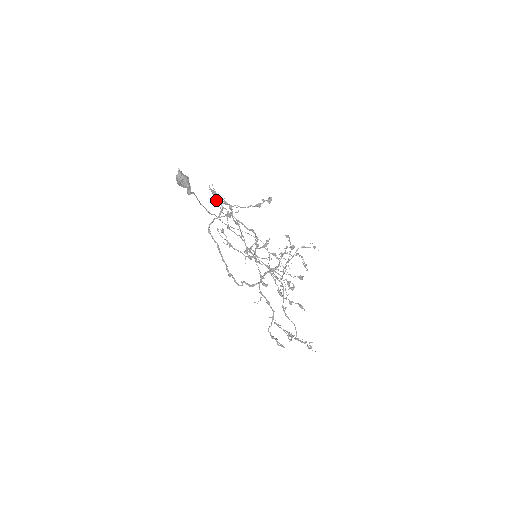
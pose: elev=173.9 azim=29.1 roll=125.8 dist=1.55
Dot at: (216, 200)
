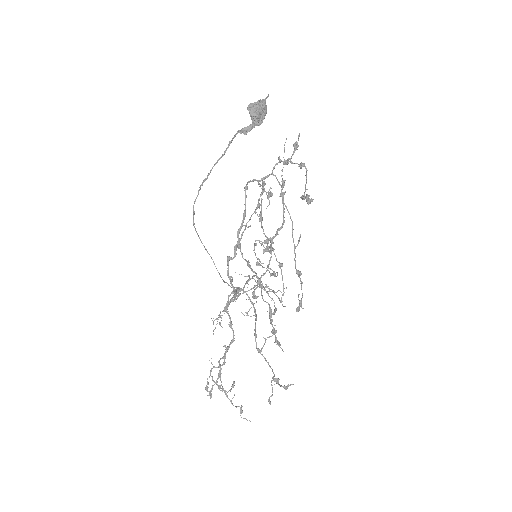
Dot at: (292, 155)
